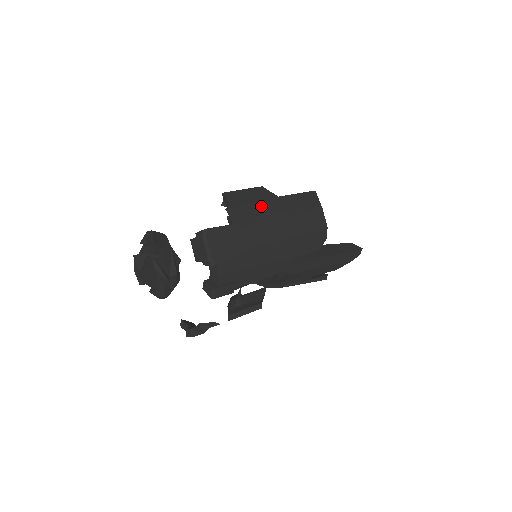
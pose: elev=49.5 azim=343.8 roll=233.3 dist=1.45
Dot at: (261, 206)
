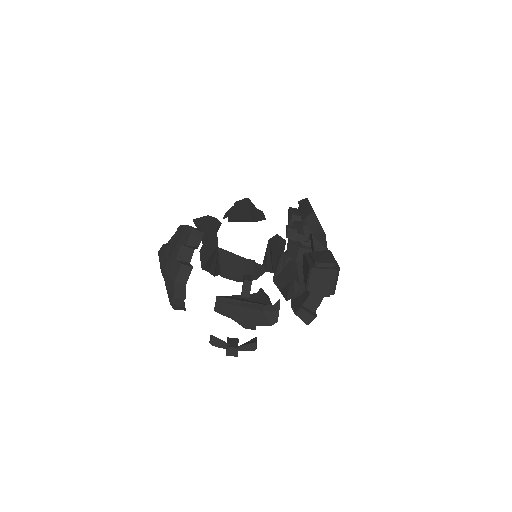
Dot at: occluded
